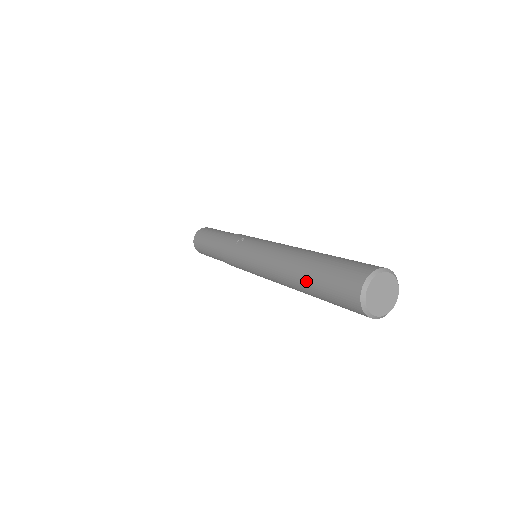
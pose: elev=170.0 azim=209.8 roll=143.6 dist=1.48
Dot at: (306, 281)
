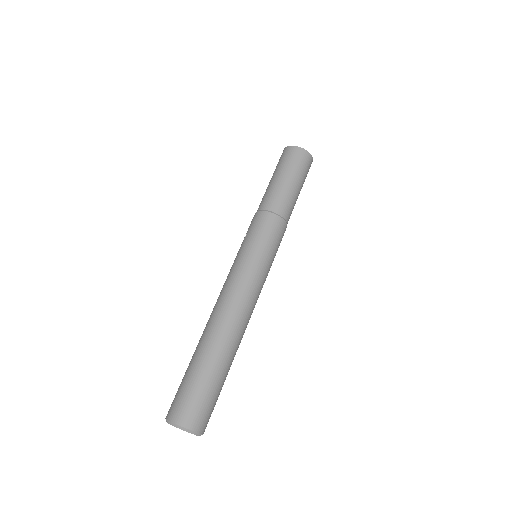
Dot at: occluded
